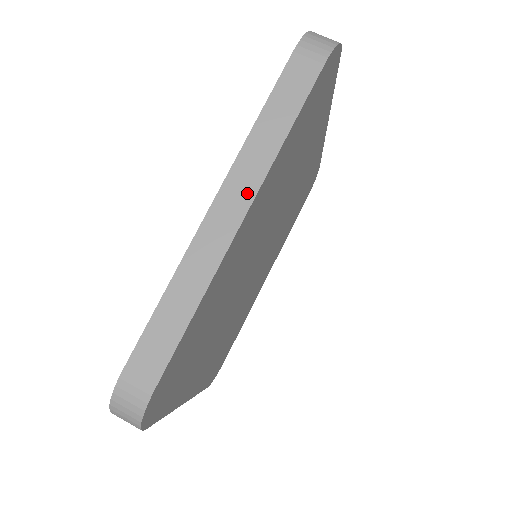
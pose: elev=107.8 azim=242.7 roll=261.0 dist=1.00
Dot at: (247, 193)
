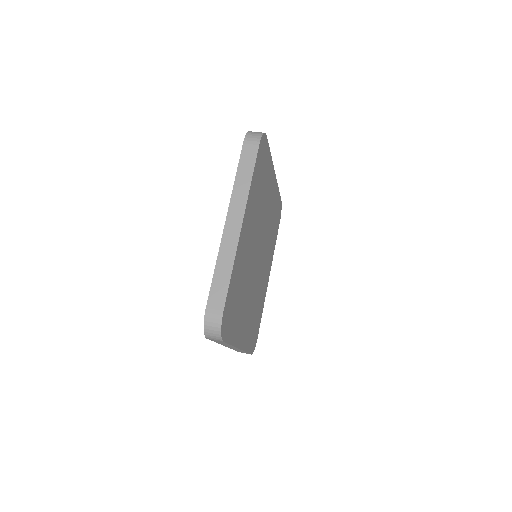
Dot at: (240, 213)
